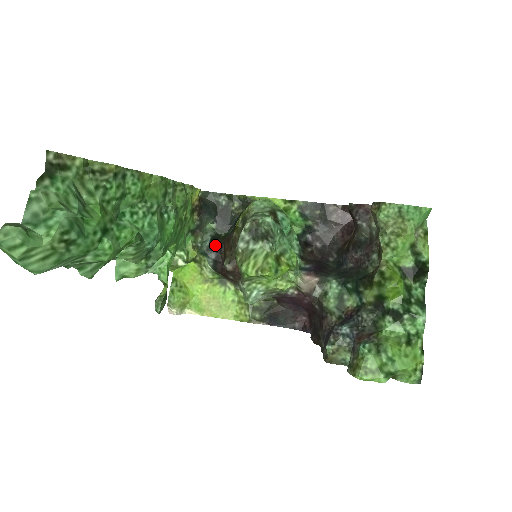
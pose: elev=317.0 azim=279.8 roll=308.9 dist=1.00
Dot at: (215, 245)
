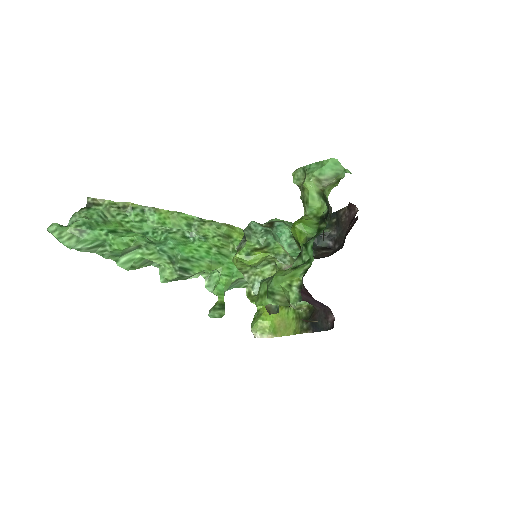
Dot at: occluded
